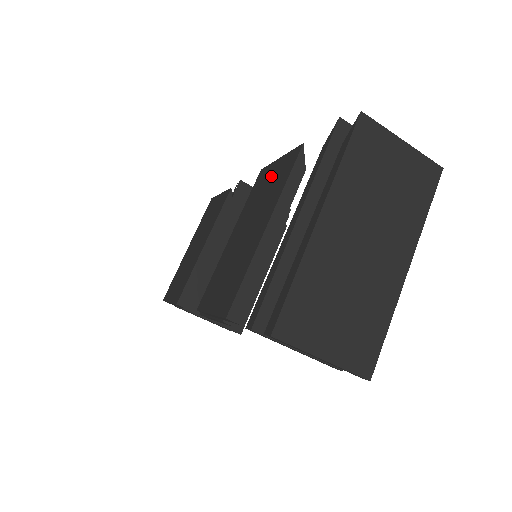
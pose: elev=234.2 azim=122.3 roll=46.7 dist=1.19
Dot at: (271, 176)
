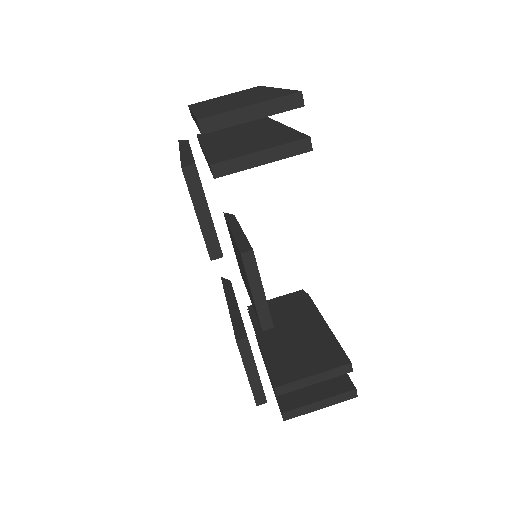
Dot at: occluded
